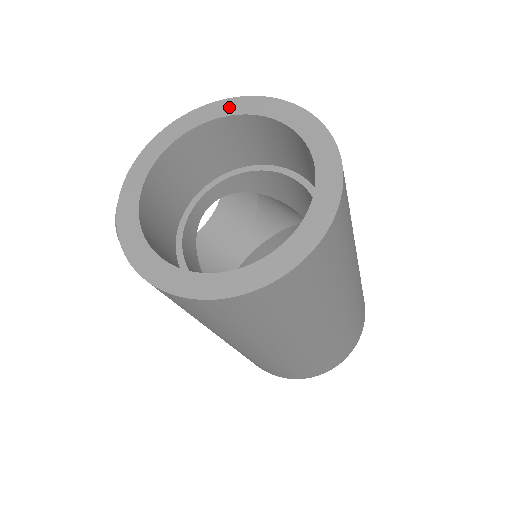
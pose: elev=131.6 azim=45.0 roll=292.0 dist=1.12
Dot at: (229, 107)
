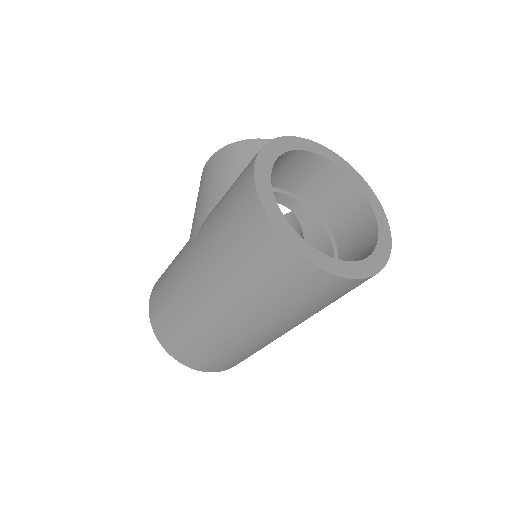
Dot at: (367, 190)
